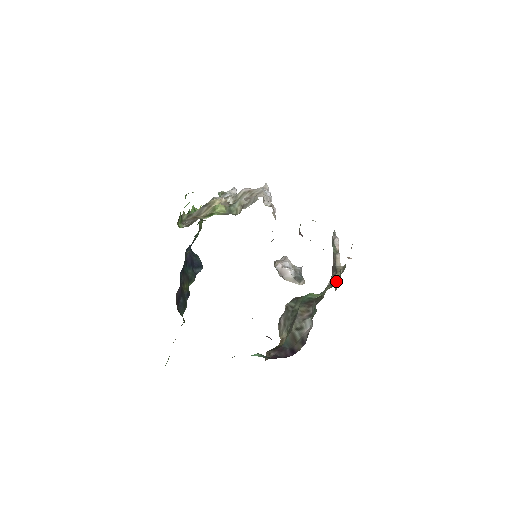
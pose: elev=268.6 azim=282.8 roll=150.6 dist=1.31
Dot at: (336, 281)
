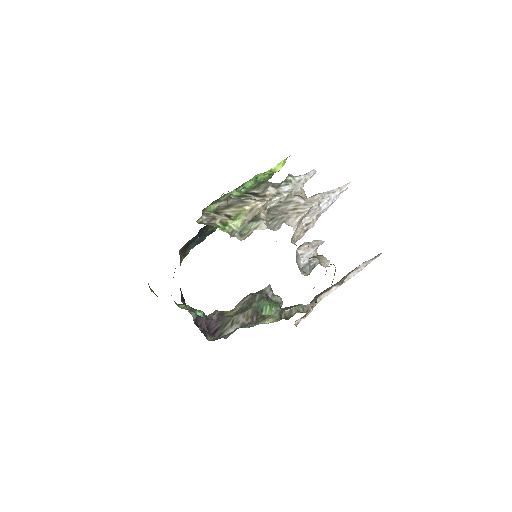
Dot at: (289, 315)
